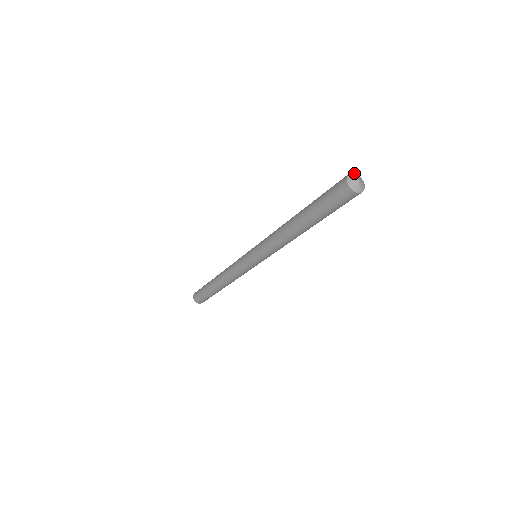
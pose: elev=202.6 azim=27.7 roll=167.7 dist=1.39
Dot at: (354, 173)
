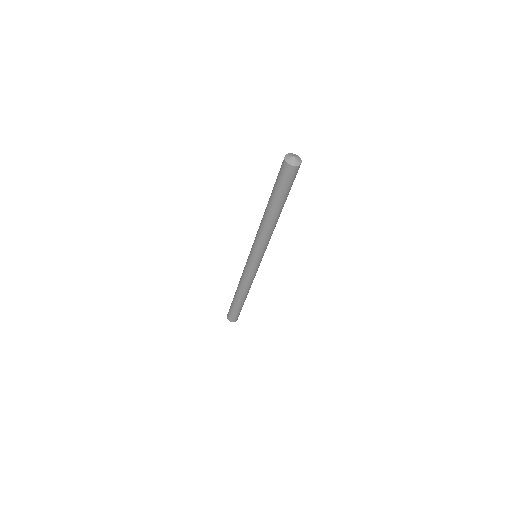
Dot at: (285, 155)
